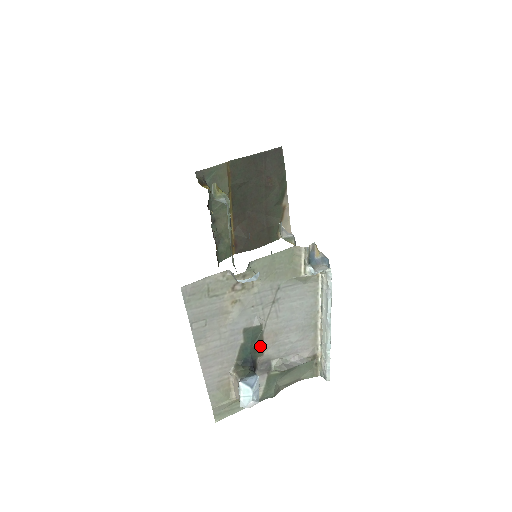
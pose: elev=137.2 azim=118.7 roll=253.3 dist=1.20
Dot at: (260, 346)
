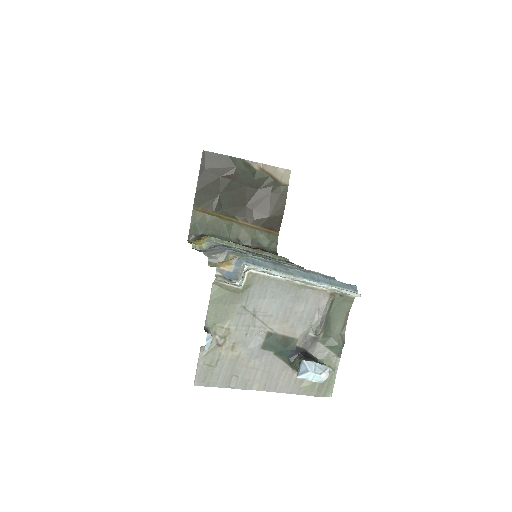
Dot at: (287, 340)
